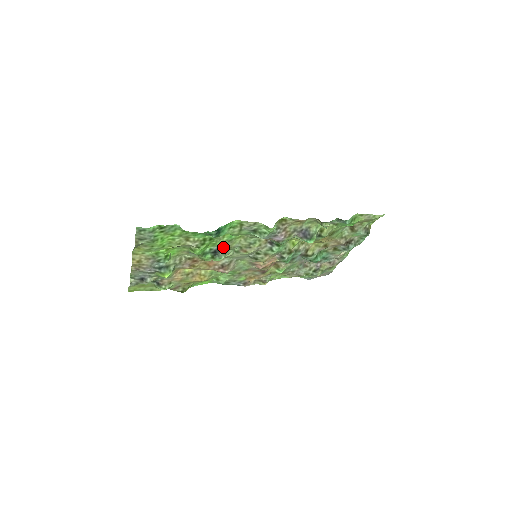
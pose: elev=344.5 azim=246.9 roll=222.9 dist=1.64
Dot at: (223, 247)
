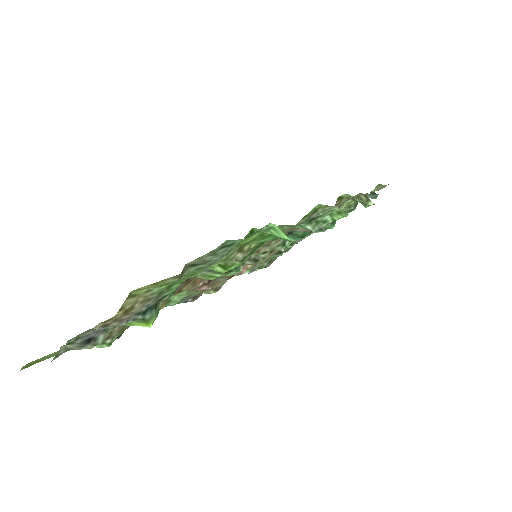
Dot at: occluded
